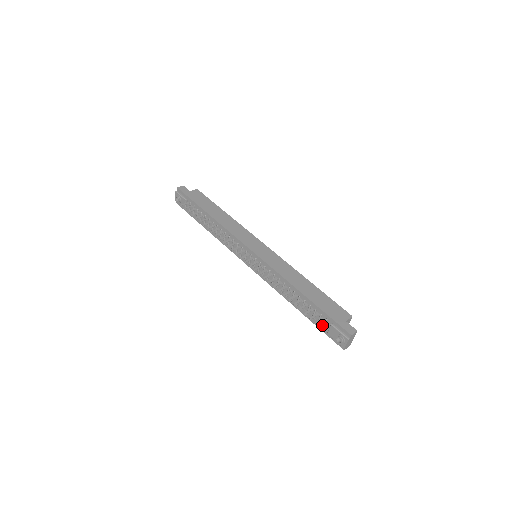
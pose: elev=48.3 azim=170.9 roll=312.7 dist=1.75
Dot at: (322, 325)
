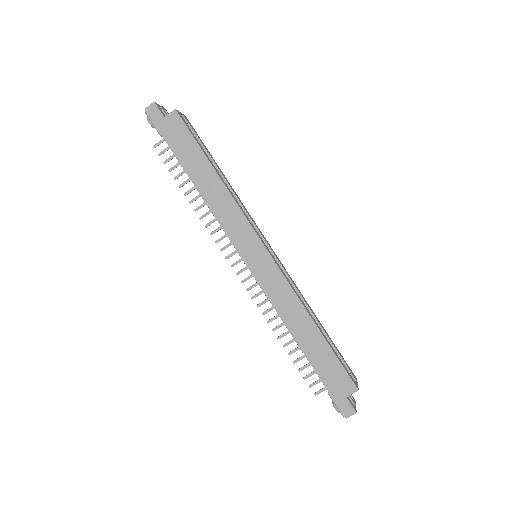
Dot at: occluded
